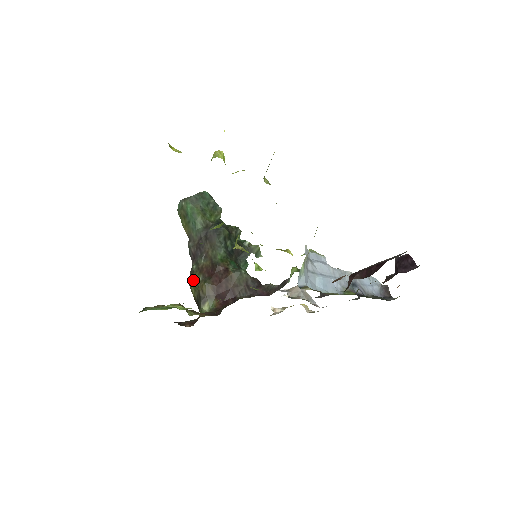
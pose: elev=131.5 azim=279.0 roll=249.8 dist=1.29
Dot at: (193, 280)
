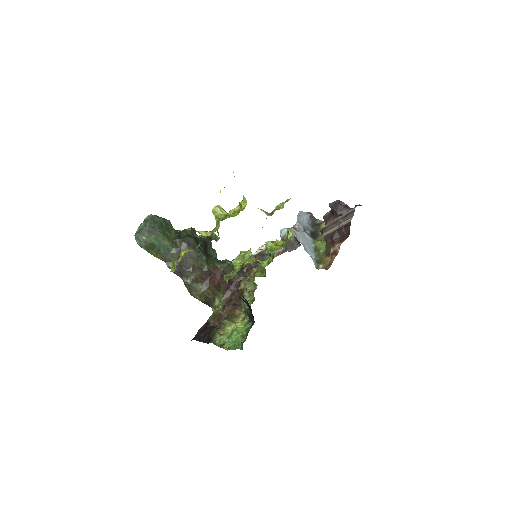
Dot at: (195, 291)
